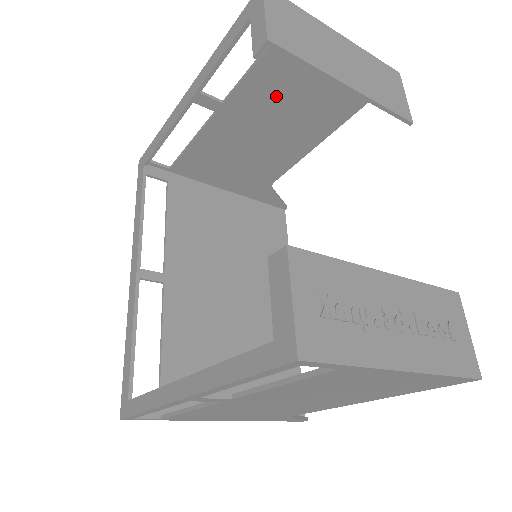
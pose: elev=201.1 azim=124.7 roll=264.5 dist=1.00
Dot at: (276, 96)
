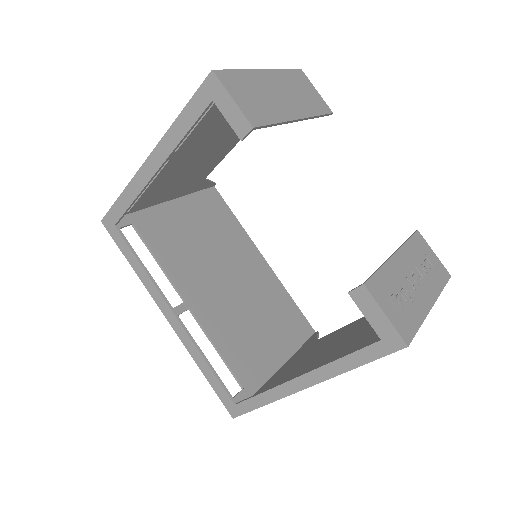
Dot at: (216, 127)
